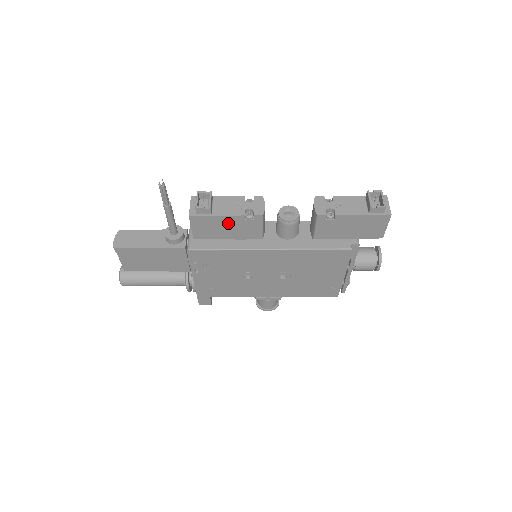
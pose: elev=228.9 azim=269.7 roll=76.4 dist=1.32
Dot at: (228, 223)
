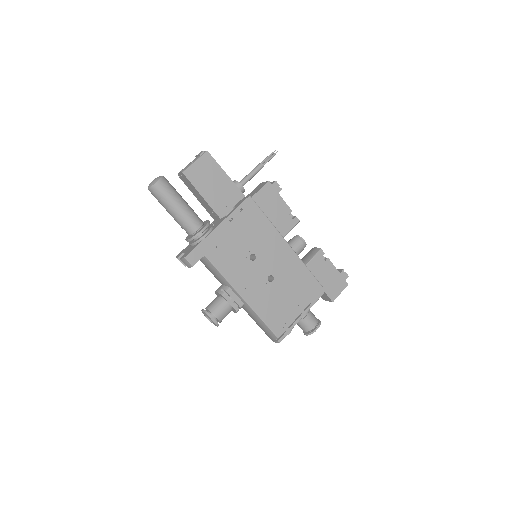
Dot at: (280, 208)
